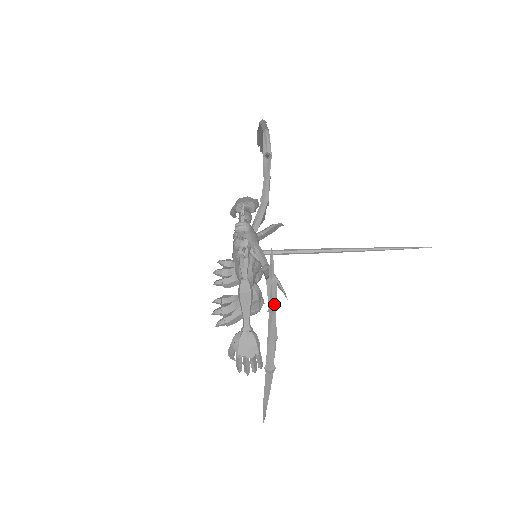
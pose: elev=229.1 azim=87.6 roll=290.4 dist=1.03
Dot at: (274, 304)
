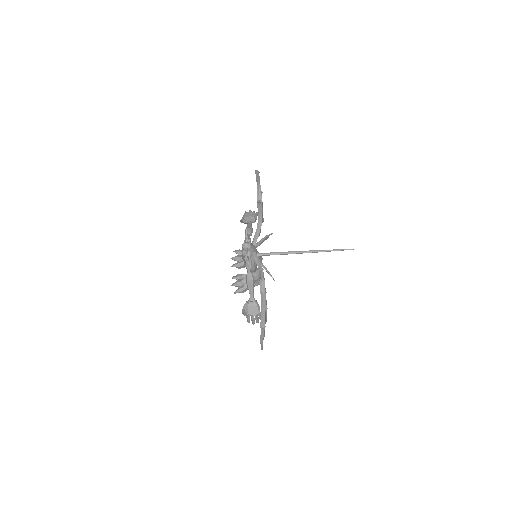
Dot at: (263, 294)
